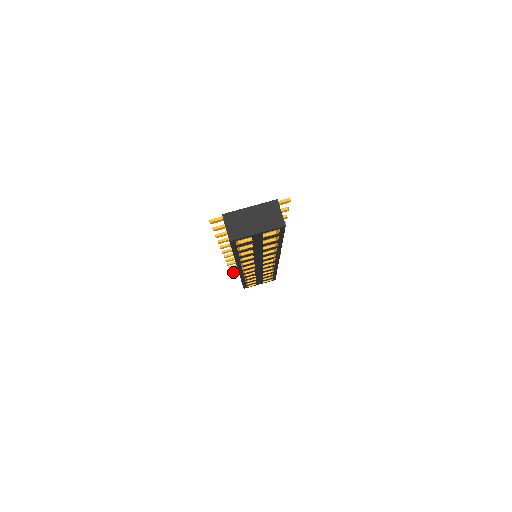
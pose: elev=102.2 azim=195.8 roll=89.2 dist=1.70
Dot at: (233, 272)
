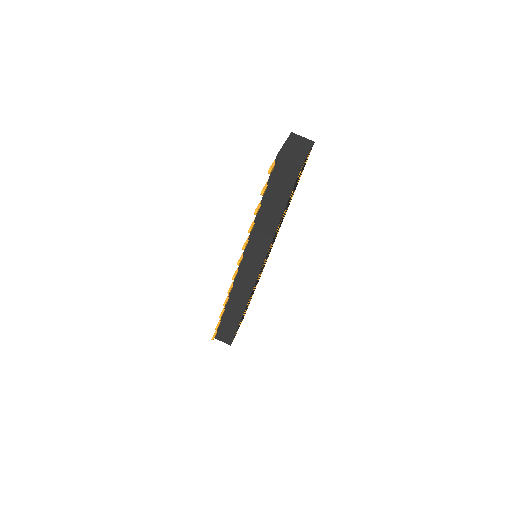
Dot at: (213, 336)
